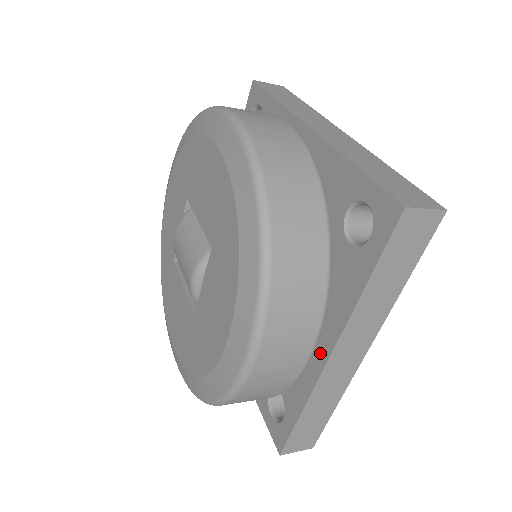
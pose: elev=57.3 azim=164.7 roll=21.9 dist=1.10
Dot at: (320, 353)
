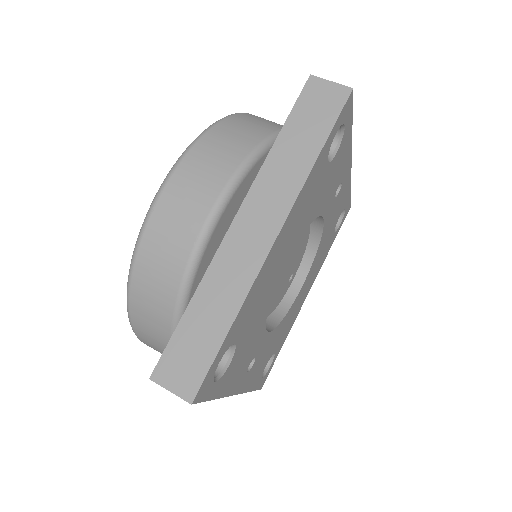
Dot at: occluded
